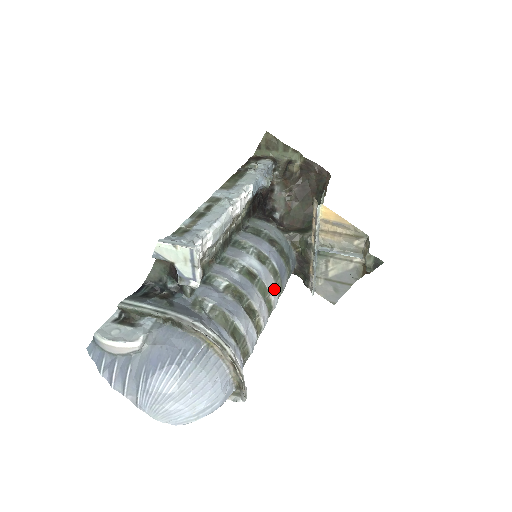
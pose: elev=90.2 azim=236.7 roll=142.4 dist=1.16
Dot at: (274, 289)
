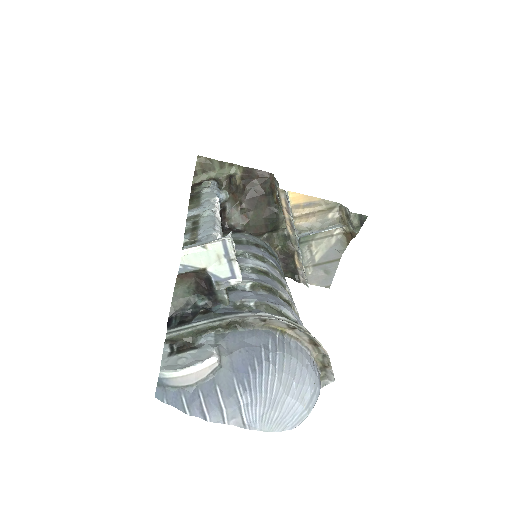
Dot at: (285, 282)
